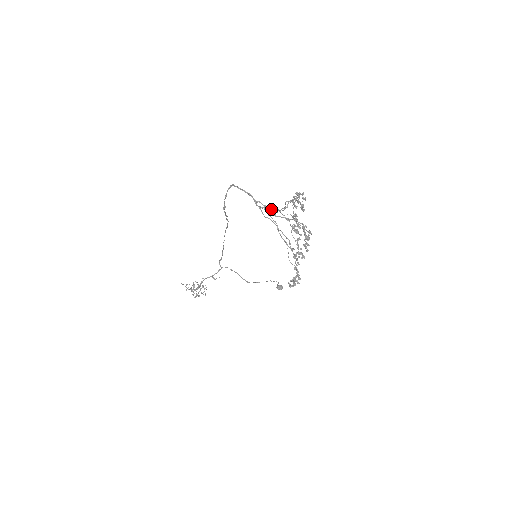
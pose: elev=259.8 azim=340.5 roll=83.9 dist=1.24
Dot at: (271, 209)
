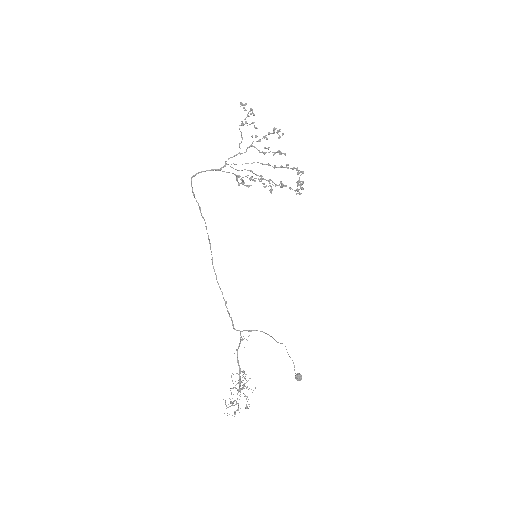
Dot at: (233, 173)
